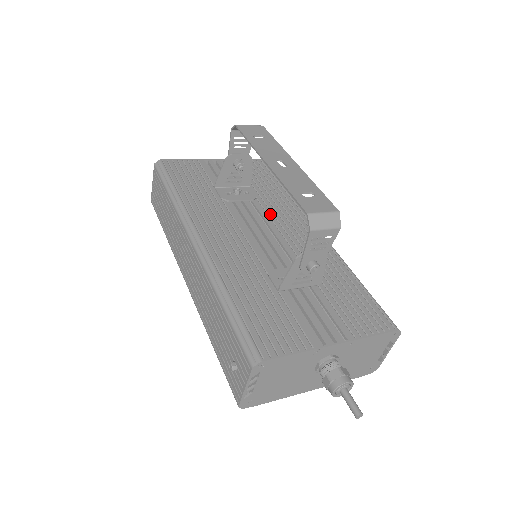
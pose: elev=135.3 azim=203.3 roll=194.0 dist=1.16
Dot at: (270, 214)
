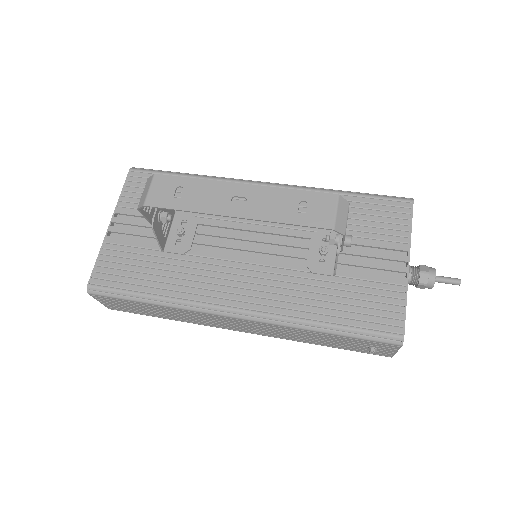
Dot at: (226, 218)
